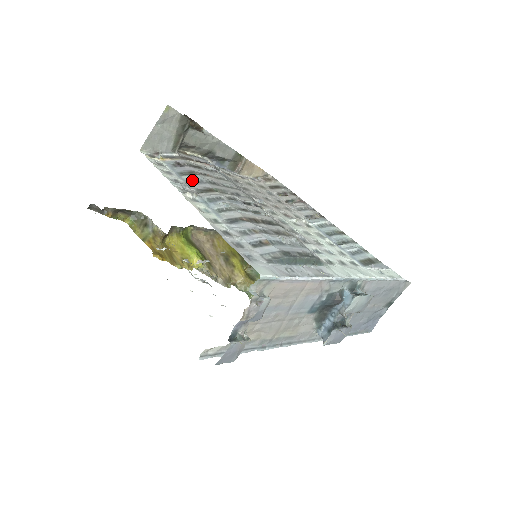
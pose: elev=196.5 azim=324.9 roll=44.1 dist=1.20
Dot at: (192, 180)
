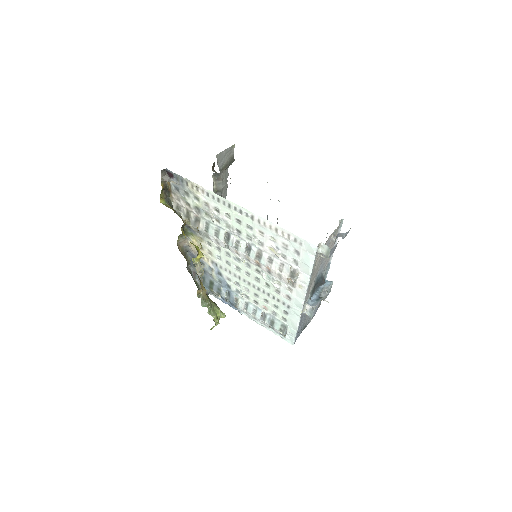
Dot at: occluded
